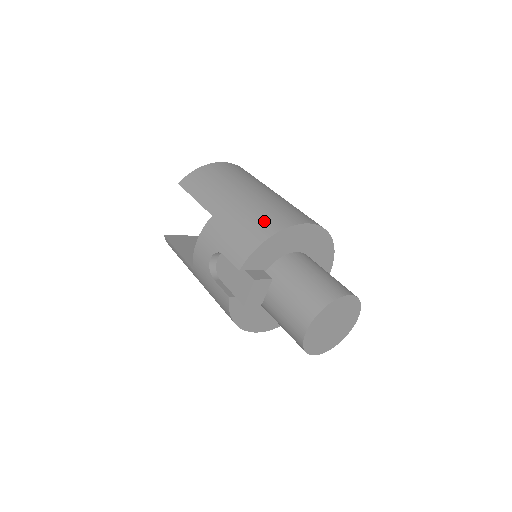
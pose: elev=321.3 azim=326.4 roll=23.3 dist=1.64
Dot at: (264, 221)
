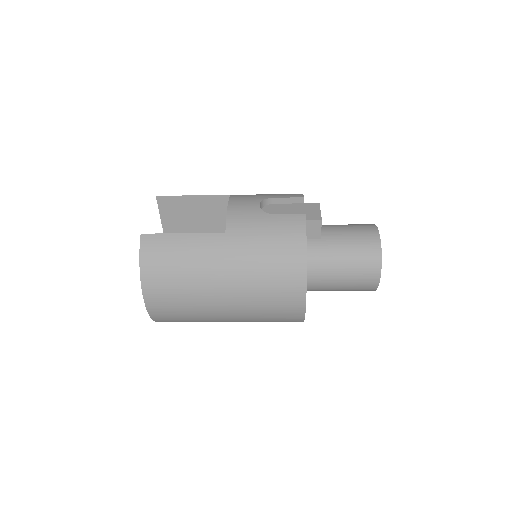
Dot at: occluded
